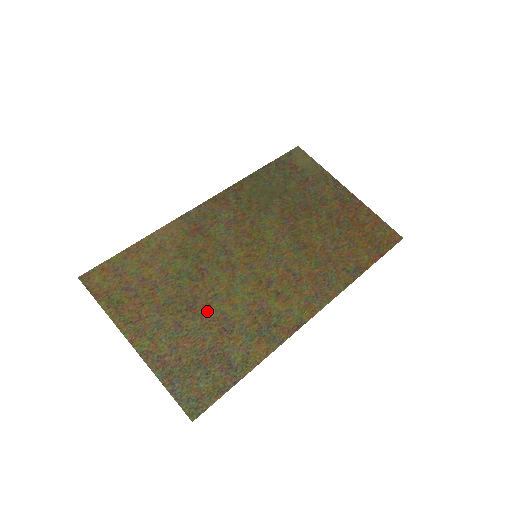
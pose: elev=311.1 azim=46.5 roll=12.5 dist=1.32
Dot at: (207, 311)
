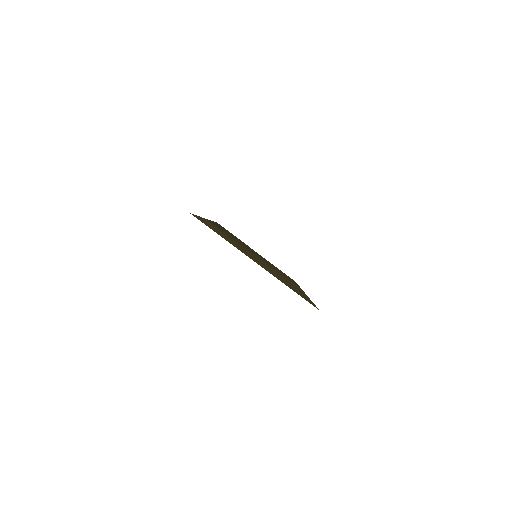
Dot at: occluded
